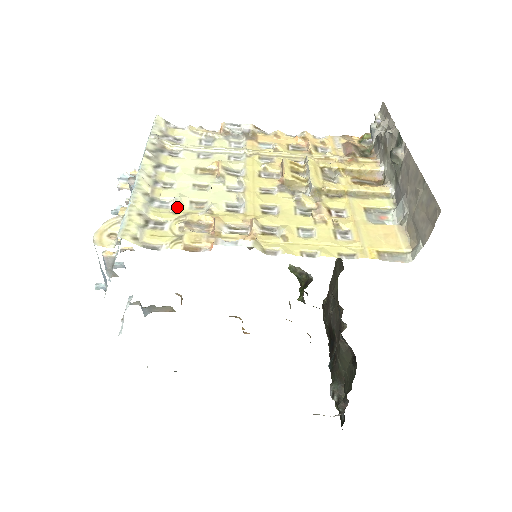
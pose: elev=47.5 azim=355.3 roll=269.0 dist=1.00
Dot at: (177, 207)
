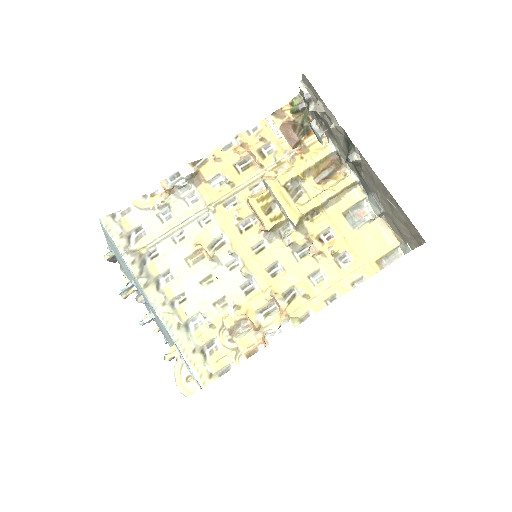
Dot at: (211, 322)
